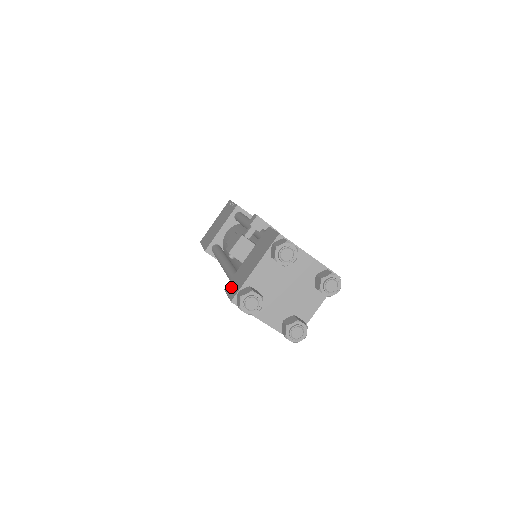
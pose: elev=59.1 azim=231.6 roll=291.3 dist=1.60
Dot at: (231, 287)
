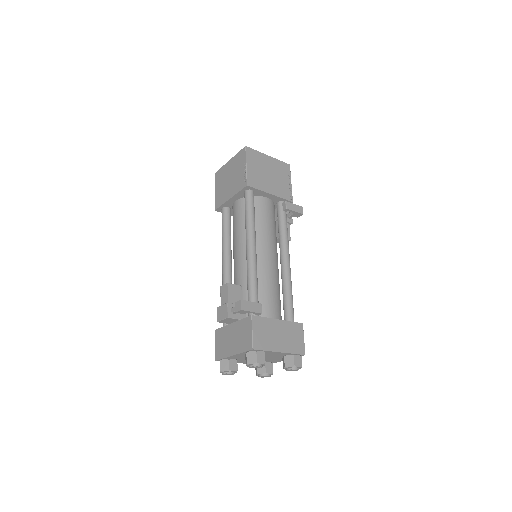
Dot at: (218, 341)
